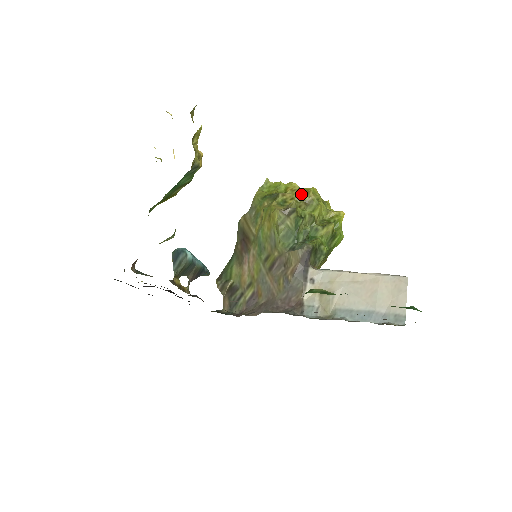
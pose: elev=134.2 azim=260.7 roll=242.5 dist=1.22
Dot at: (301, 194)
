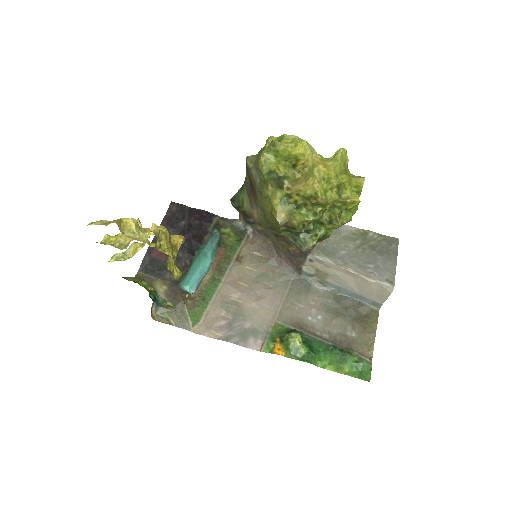
Dot at: (308, 196)
